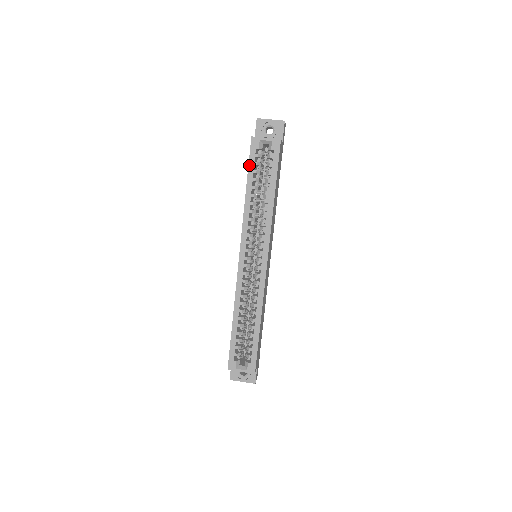
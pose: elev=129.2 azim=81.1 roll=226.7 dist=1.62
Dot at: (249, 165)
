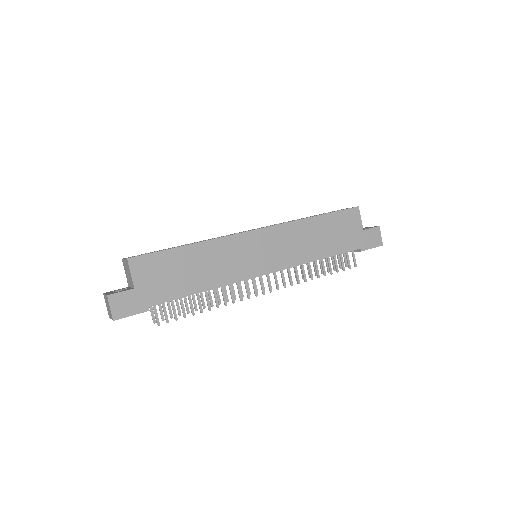
Dot at: occluded
